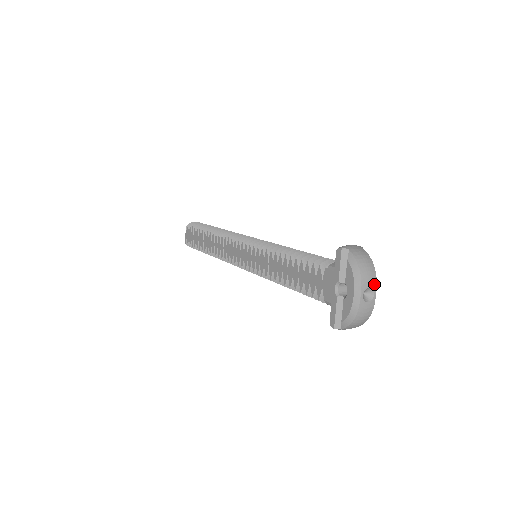
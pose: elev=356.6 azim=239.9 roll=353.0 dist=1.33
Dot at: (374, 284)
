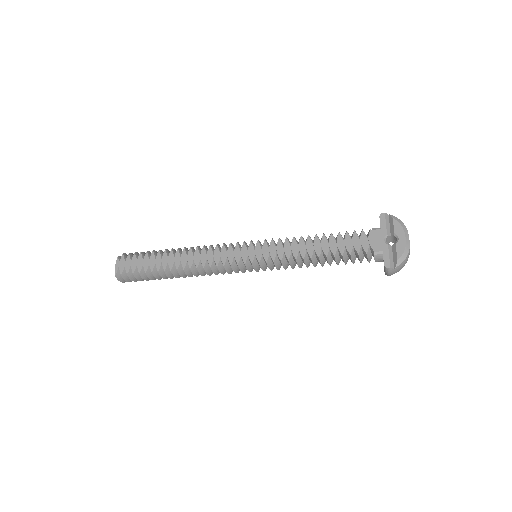
Dot at: occluded
